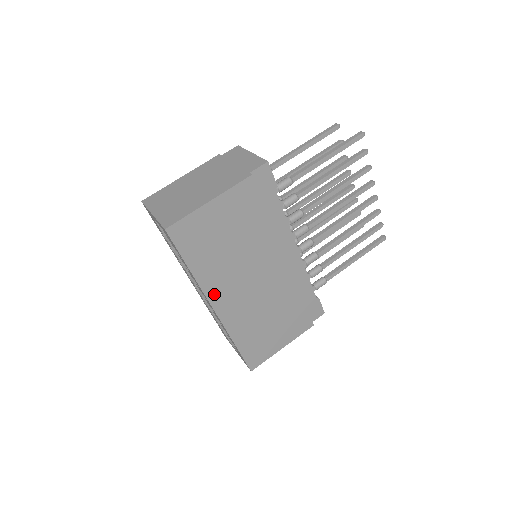
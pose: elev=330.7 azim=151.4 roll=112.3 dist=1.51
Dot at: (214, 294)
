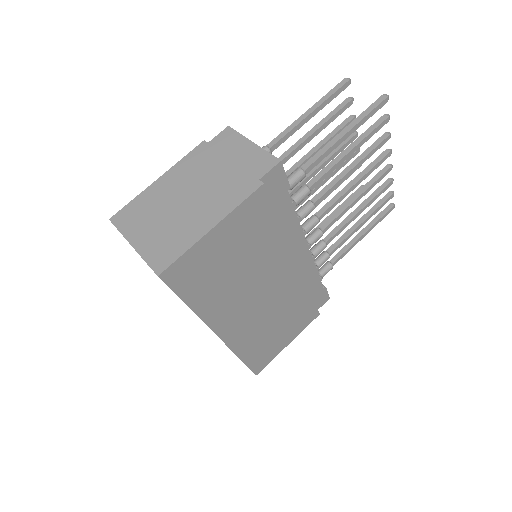
Dot at: (218, 322)
